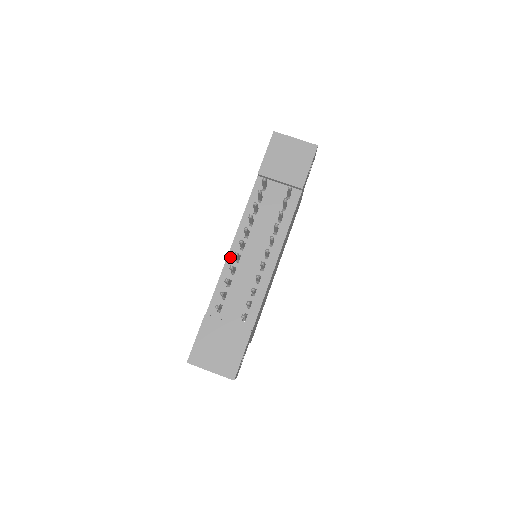
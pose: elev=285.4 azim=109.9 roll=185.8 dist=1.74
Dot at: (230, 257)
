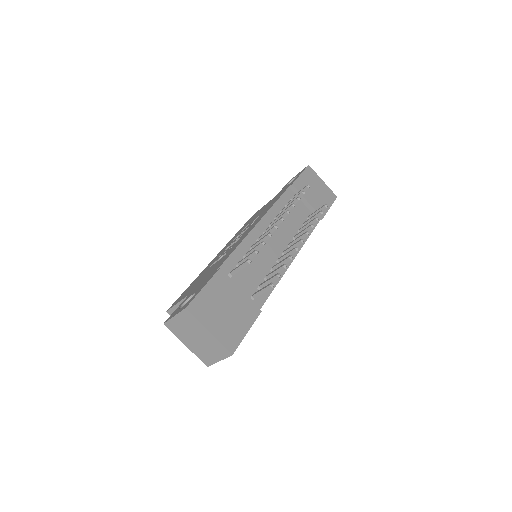
Dot at: (252, 233)
